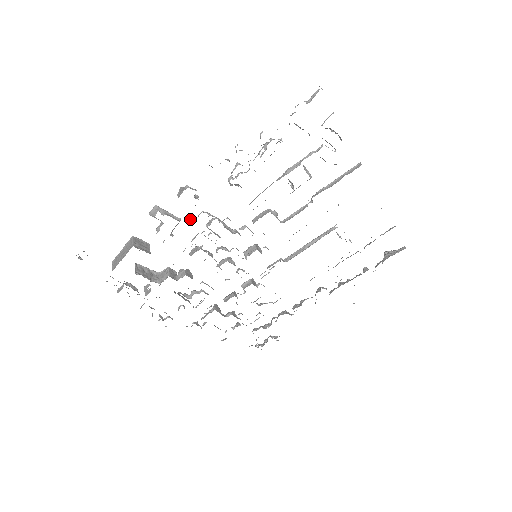
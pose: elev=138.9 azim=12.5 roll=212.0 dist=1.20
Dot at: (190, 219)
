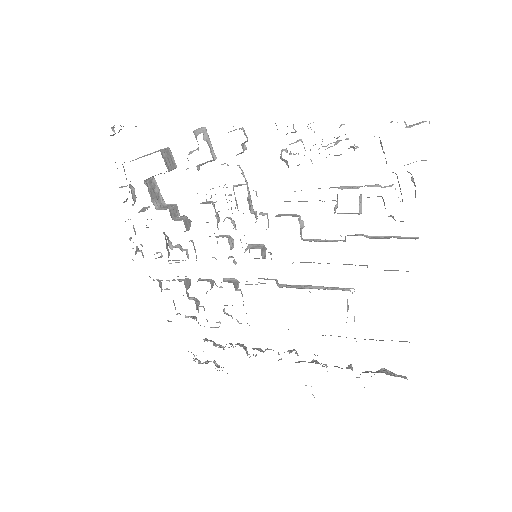
Dot at: occluded
